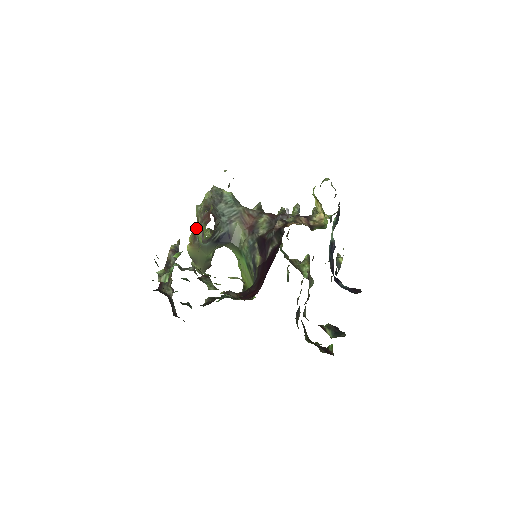
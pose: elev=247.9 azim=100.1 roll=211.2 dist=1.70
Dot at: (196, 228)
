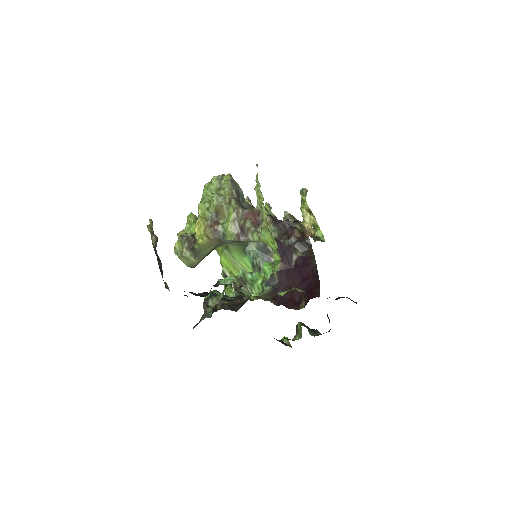
Dot at: (212, 219)
